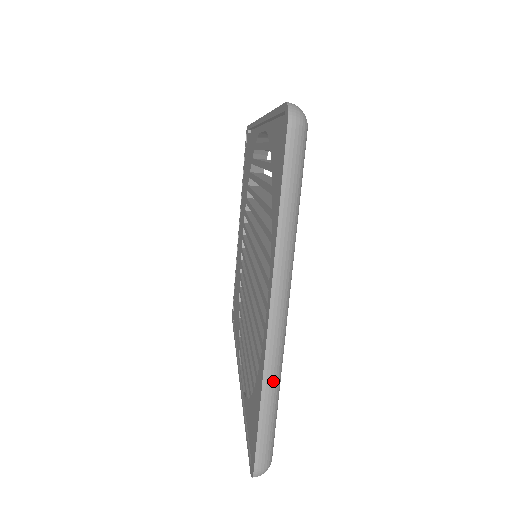
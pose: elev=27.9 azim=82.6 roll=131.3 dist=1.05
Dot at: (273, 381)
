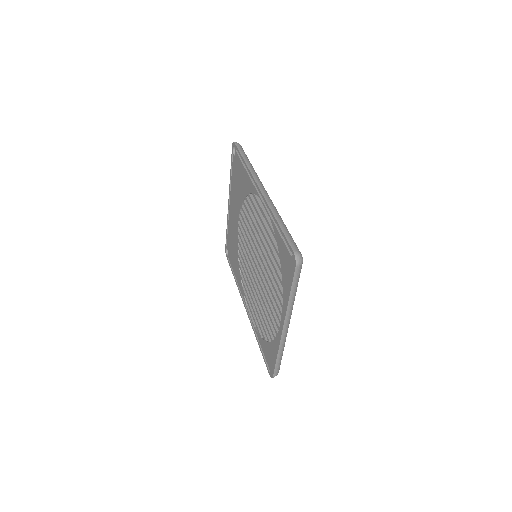
Dot at: (283, 348)
